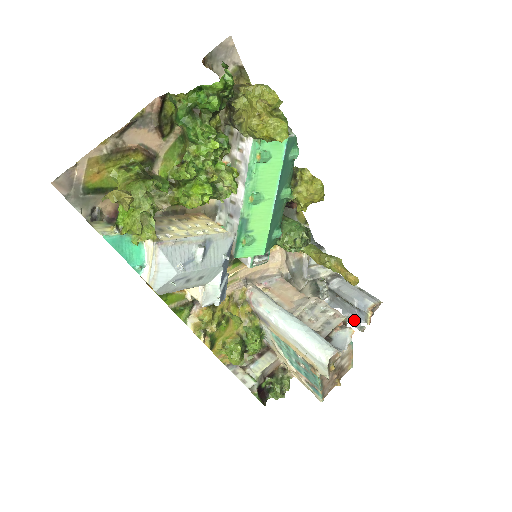
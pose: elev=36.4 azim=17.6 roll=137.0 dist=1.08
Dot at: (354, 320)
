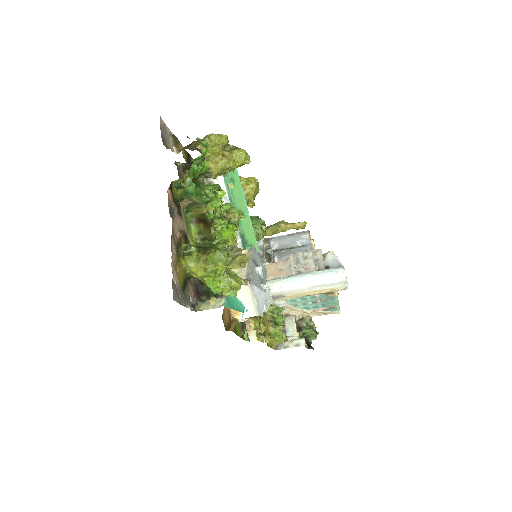
Dot at: occluded
